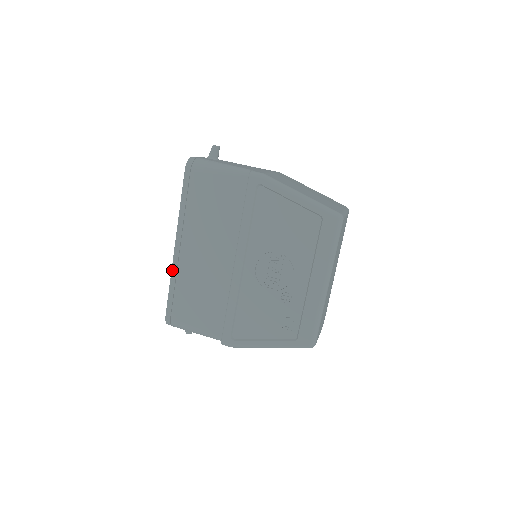
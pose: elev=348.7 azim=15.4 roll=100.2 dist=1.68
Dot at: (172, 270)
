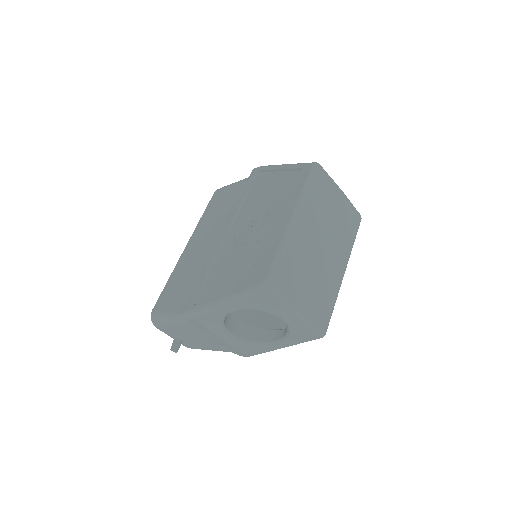
Dot at: (175, 266)
